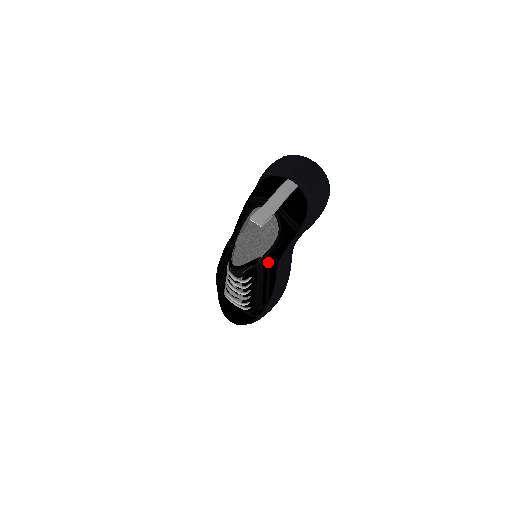
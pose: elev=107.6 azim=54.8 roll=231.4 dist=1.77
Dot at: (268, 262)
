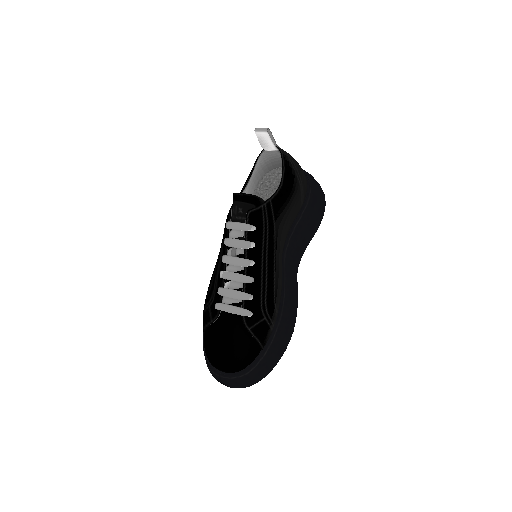
Dot at: (274, 211)
